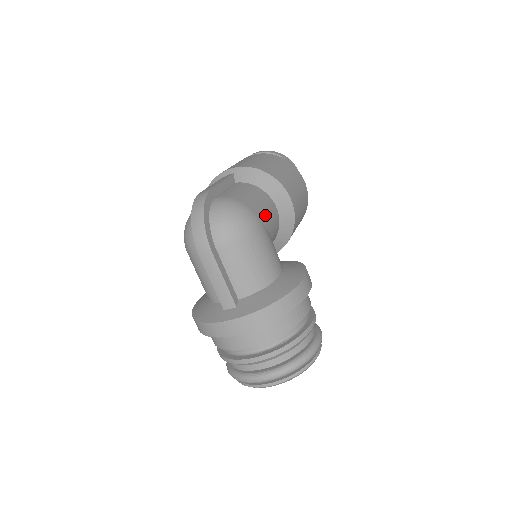
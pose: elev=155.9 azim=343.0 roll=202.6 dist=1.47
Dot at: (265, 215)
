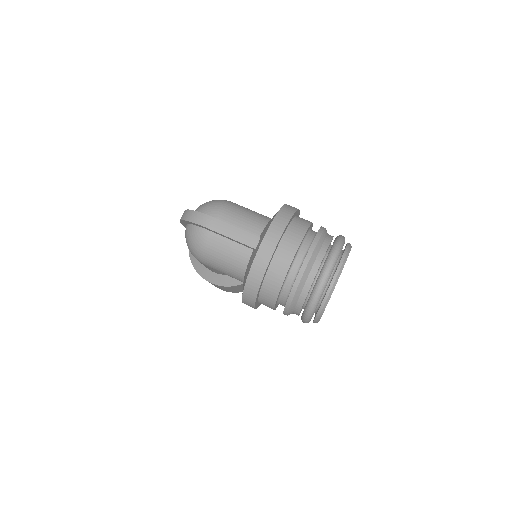
Dot at: occluded
